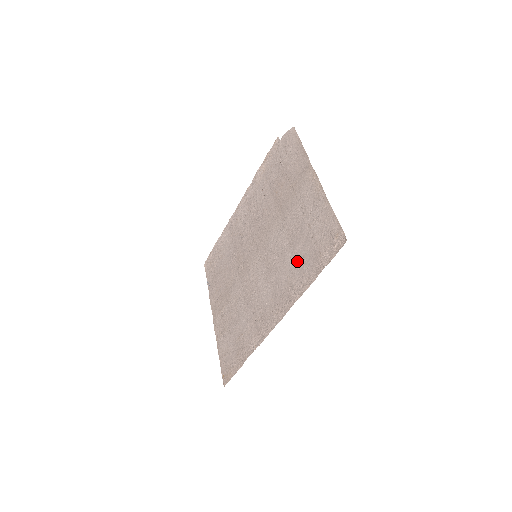
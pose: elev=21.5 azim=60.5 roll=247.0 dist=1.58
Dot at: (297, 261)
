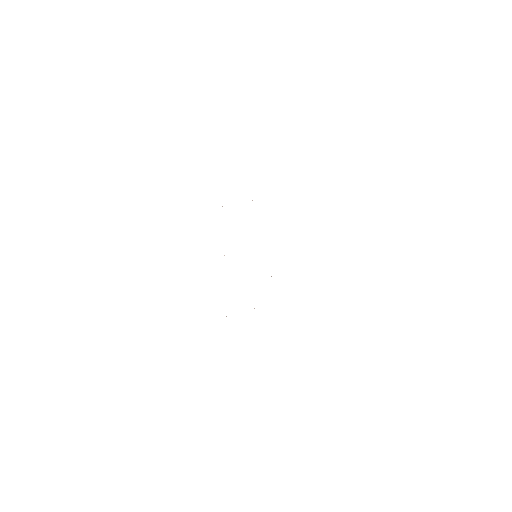
Dot at: occluded
